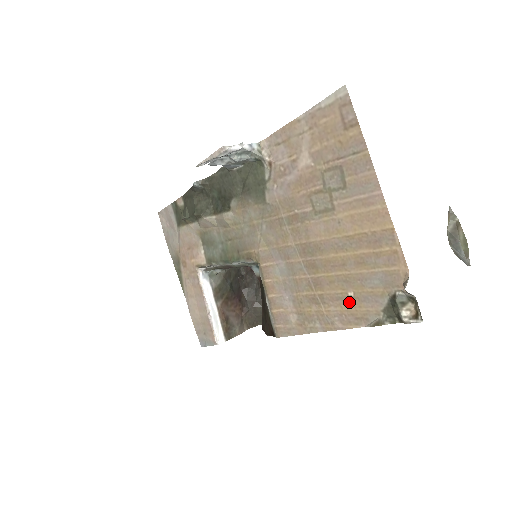
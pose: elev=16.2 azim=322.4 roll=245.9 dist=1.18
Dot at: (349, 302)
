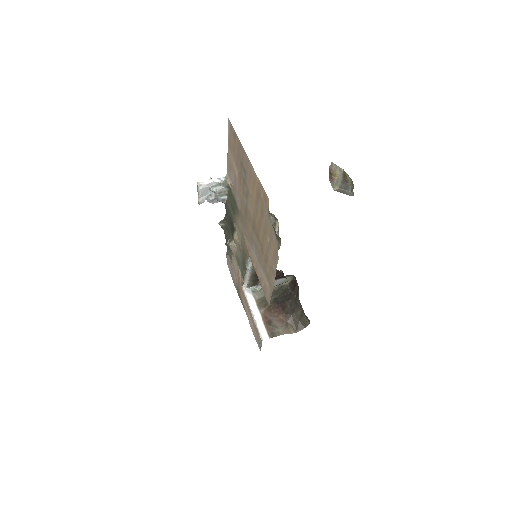
Dot at: (270, 246)
